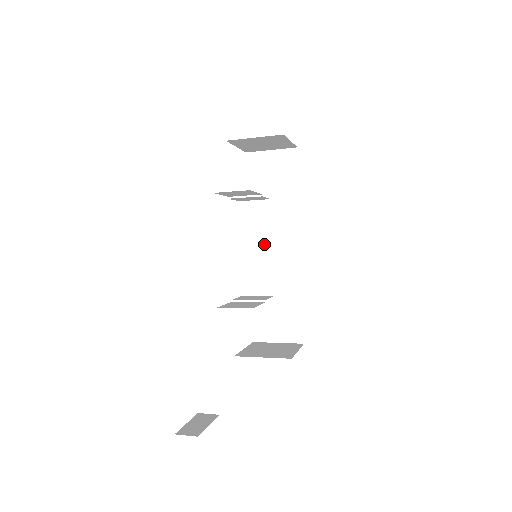
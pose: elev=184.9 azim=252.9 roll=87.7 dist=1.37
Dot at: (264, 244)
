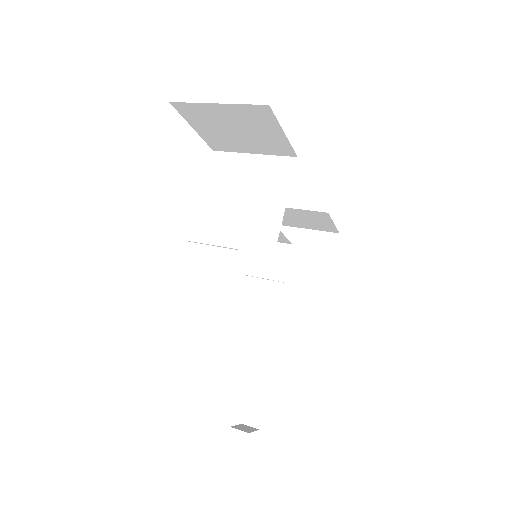
Dot at: occluded
